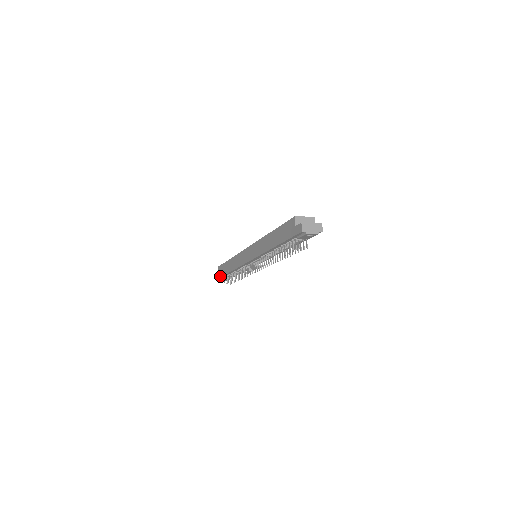
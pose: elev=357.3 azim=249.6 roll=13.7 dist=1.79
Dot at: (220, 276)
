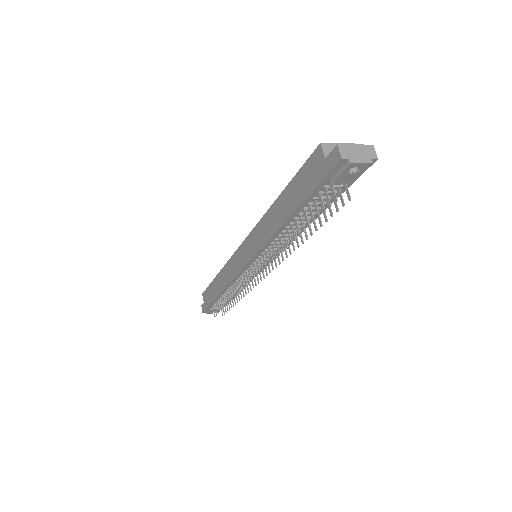
Dot at: (206, 305)
